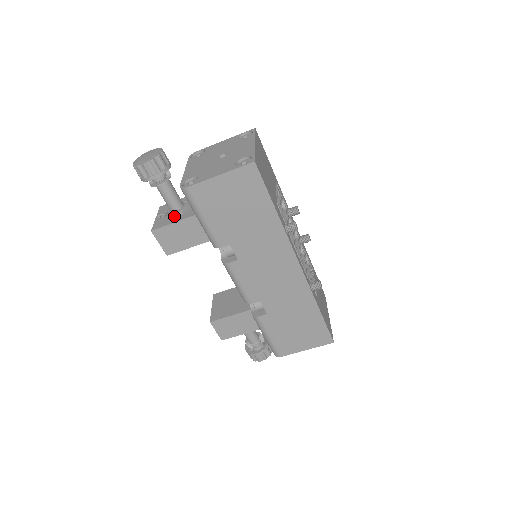
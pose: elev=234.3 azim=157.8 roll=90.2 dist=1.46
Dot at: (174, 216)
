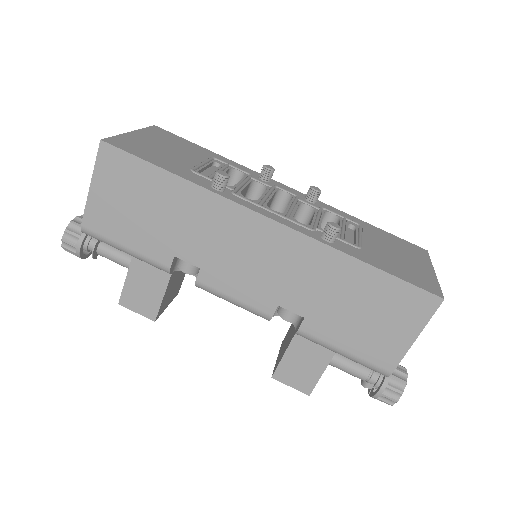
Dot at: occluded
